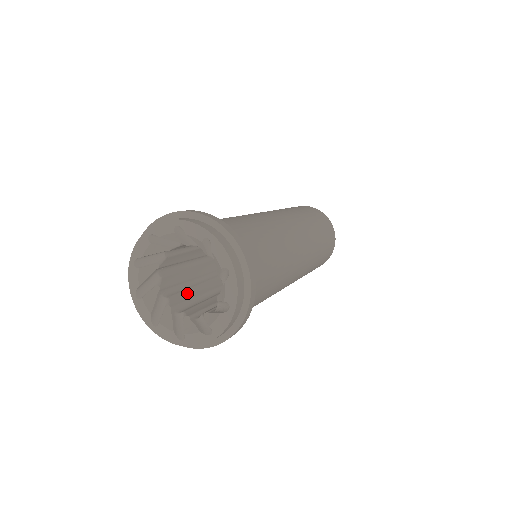
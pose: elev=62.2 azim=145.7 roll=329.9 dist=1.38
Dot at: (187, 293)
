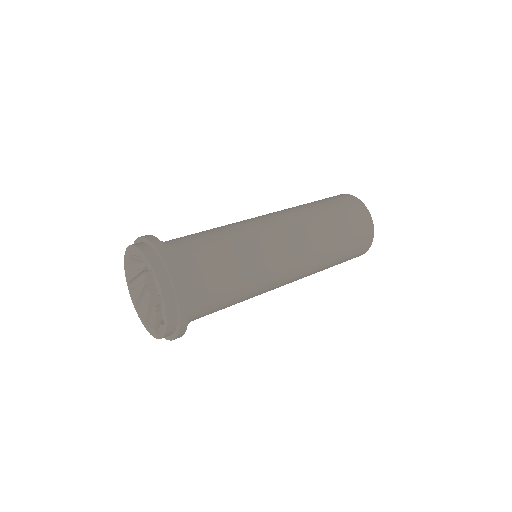
Dot at: occluded
